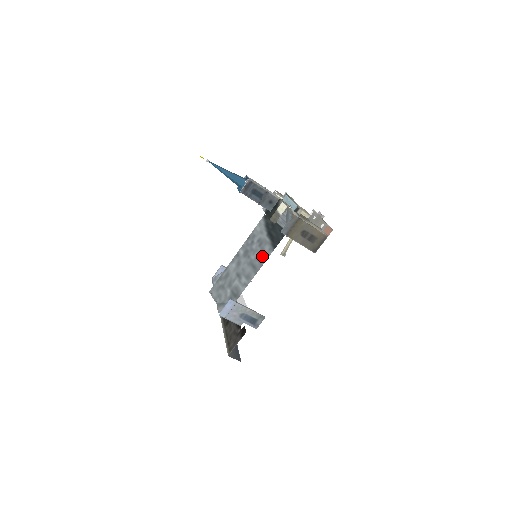
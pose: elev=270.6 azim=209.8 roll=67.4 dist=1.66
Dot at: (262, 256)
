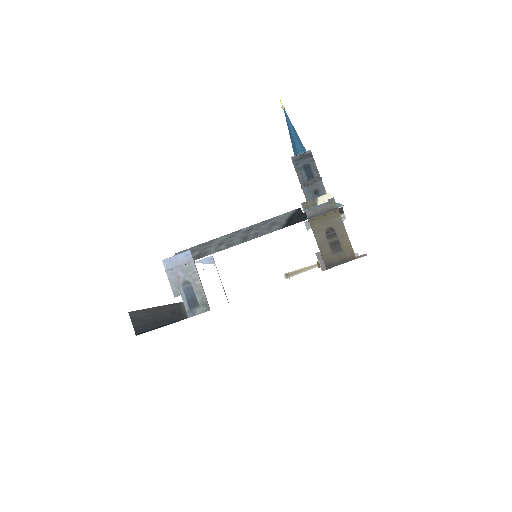
Dot at: (264, 232)
